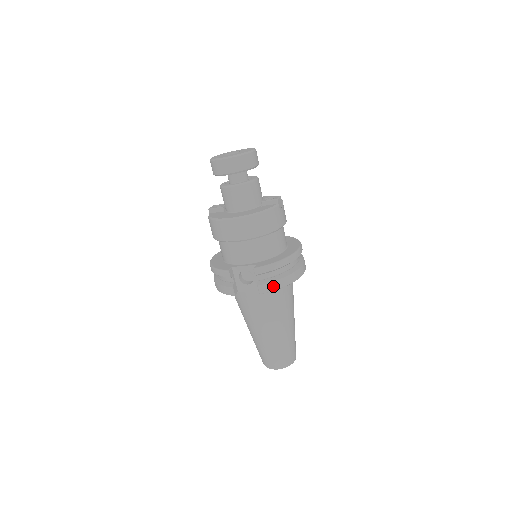
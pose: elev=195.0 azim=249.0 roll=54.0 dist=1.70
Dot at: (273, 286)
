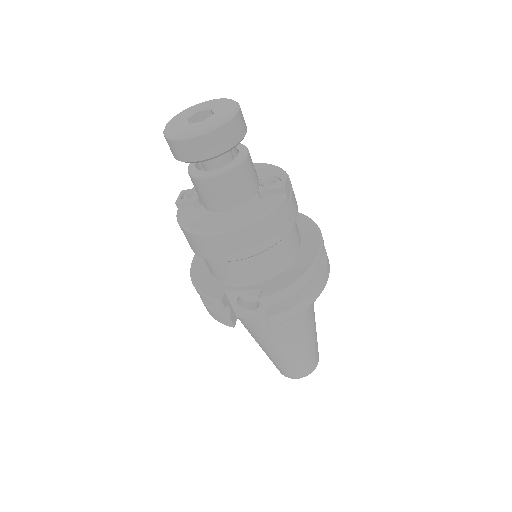
Dot at: (289, 314)
